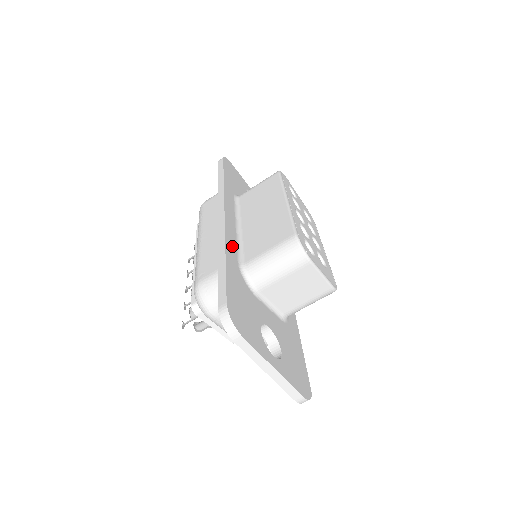
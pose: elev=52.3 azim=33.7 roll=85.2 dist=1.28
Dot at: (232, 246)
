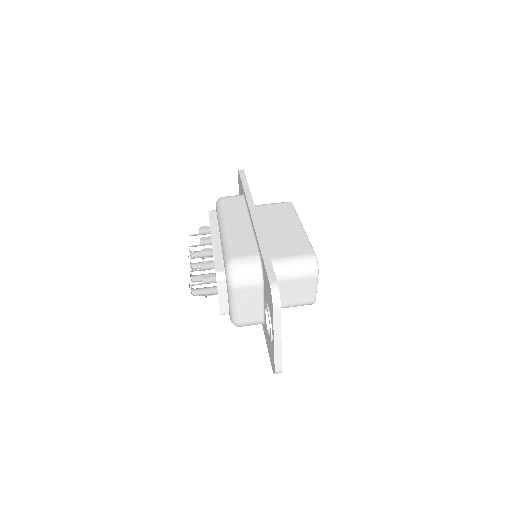
Dot at: occluded
